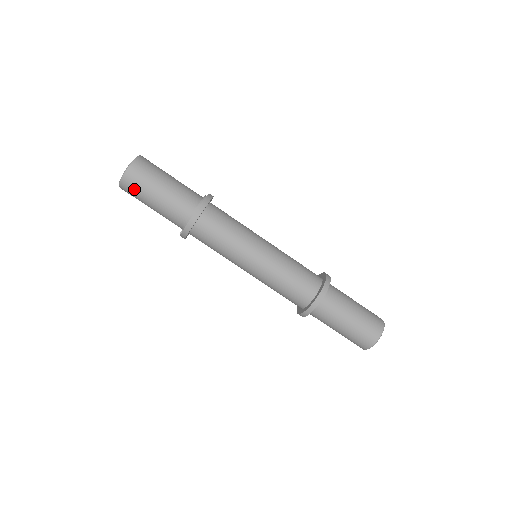
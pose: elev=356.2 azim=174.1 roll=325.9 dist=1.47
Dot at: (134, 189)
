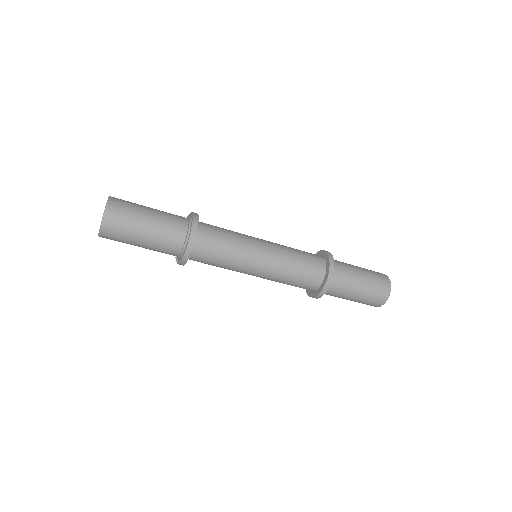
Dot at: (116, 239)
